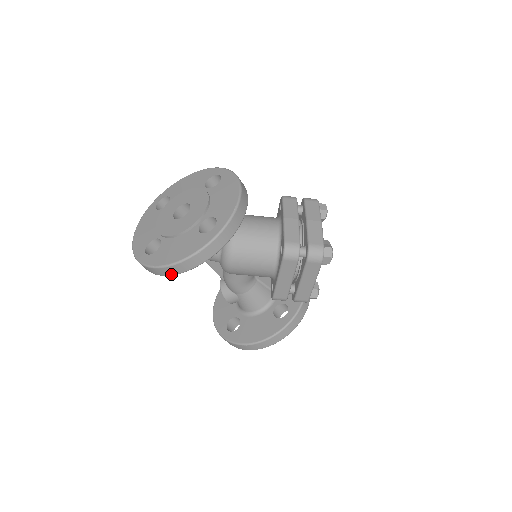
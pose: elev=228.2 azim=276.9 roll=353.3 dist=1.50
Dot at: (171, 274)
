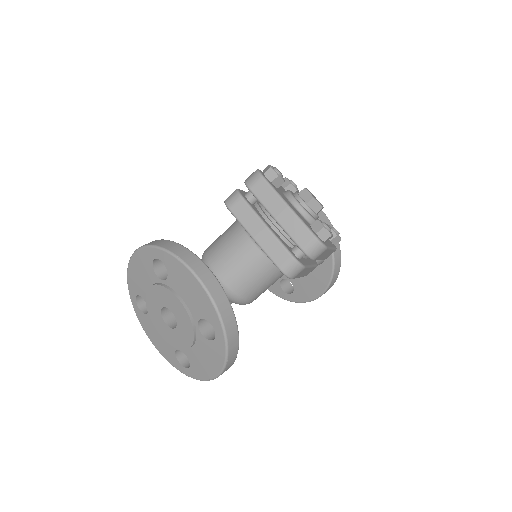
Dot at: occluded
